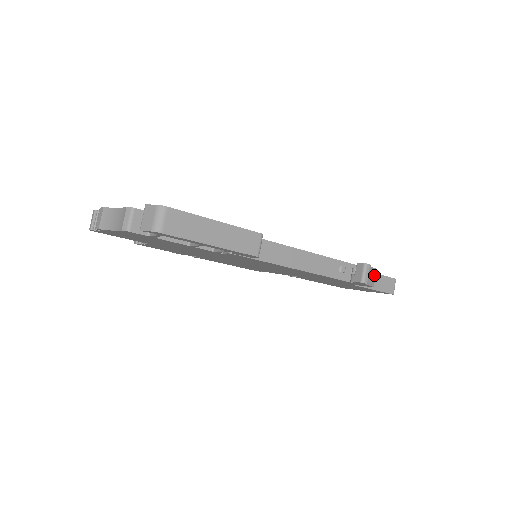
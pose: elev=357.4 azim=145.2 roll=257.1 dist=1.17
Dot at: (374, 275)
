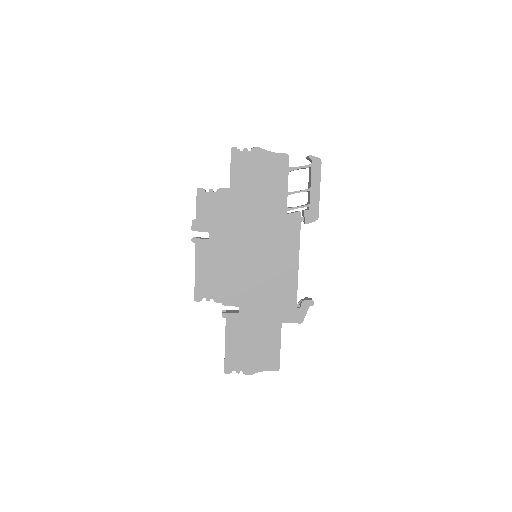
Dot at: occluded
